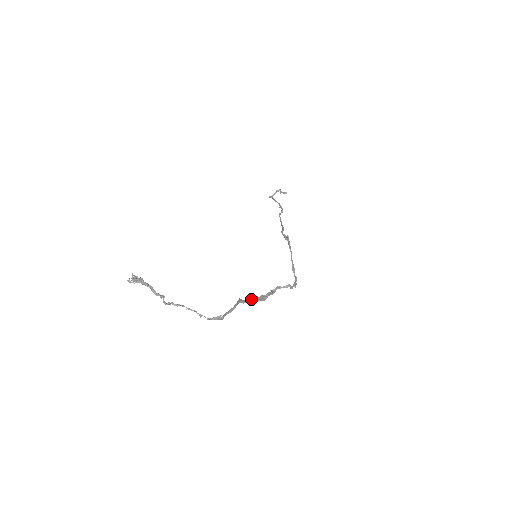
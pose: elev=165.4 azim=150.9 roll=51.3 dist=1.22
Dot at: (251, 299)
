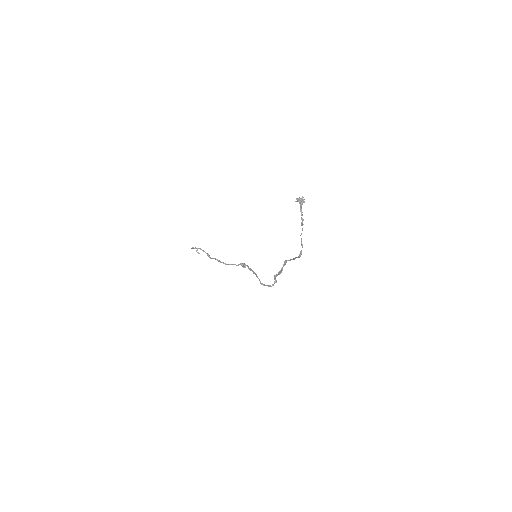
Dot at: (283, 266)
